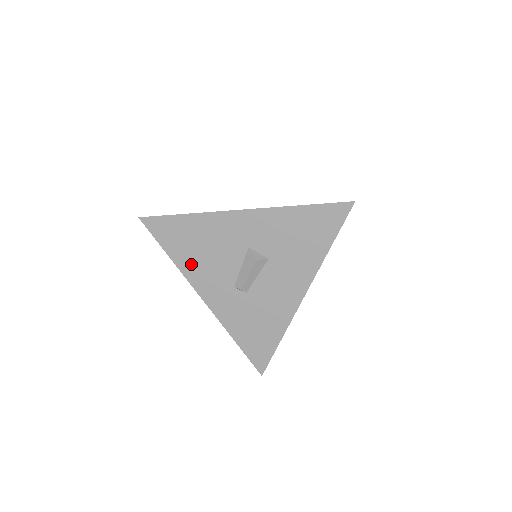
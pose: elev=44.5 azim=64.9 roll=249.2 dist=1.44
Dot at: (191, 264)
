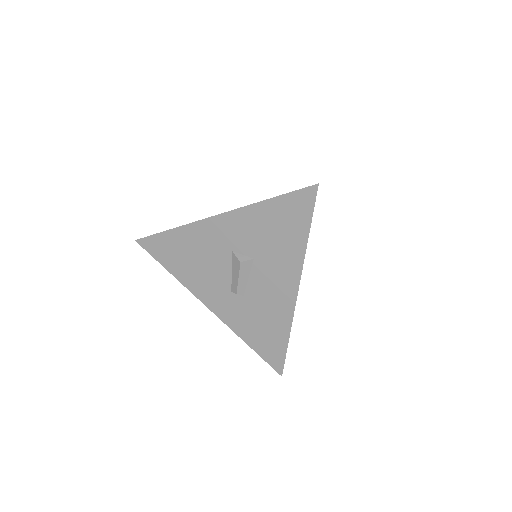
Dot at: (189, 276)
